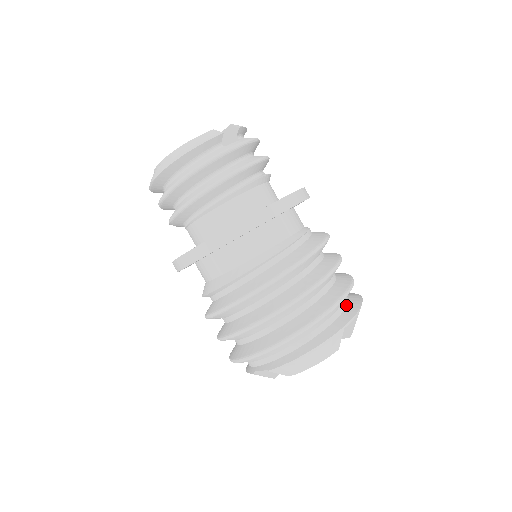
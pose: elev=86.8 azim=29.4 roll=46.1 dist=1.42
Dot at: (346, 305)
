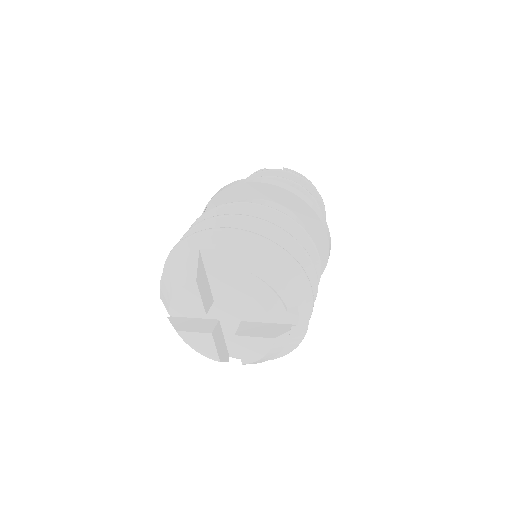
Dot at: occluded
